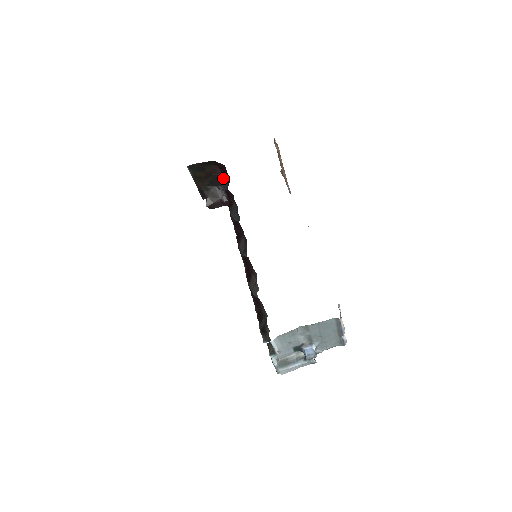
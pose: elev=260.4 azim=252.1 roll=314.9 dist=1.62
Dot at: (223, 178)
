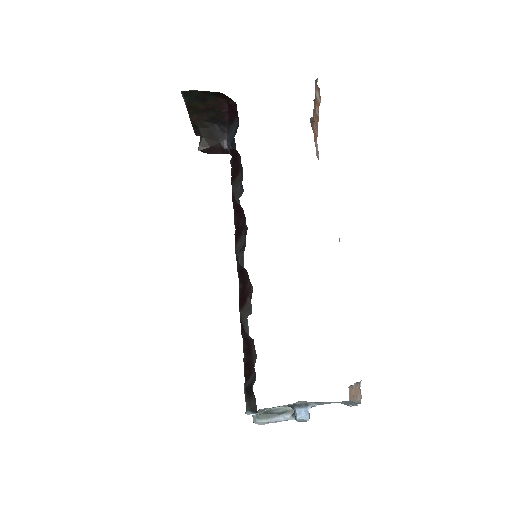
Dot at: (231, 125)
